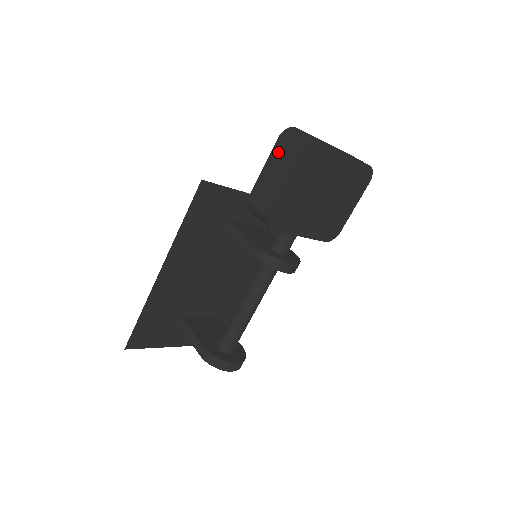
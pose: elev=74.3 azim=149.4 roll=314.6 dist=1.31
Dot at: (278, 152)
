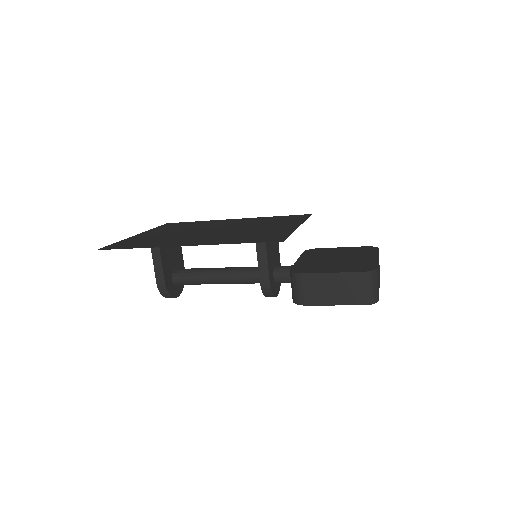
Dot at: (351, 281)
